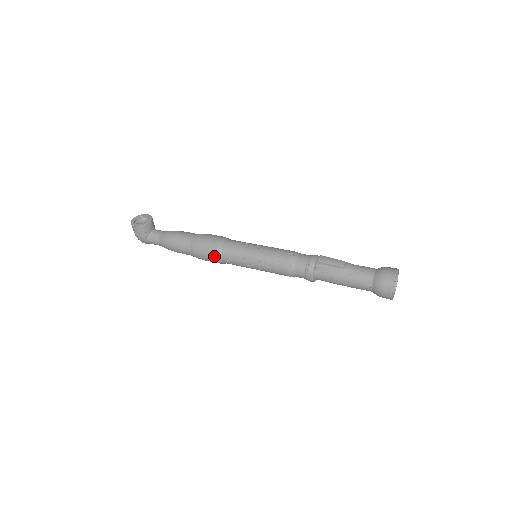
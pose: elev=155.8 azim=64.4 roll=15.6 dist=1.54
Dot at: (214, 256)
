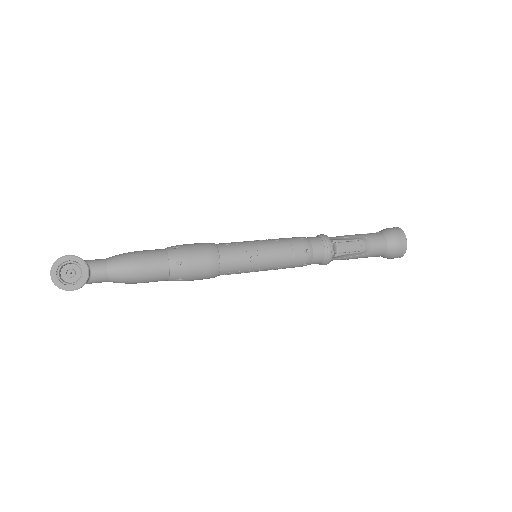
Dot at: occluded
